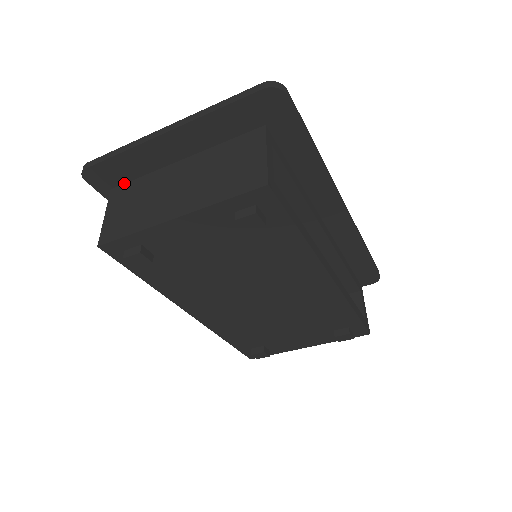
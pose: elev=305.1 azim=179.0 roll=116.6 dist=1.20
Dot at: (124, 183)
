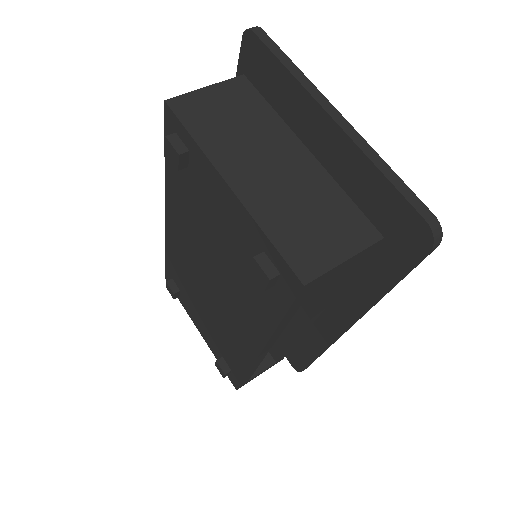
Dot at: (261, 84)
